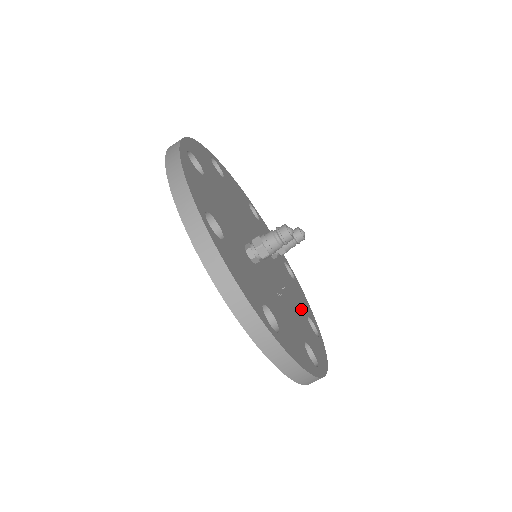
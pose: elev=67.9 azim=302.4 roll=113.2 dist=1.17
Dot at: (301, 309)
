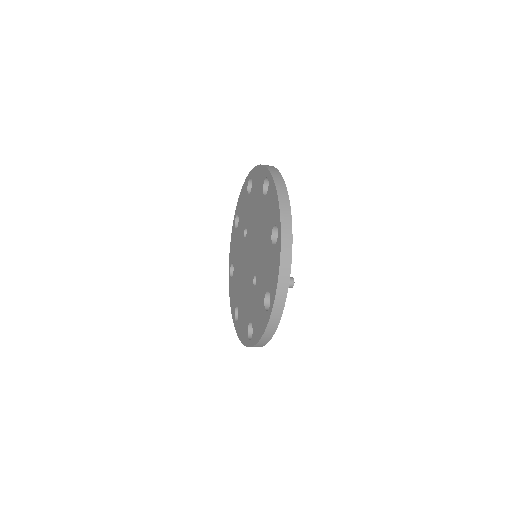
Dot at: occluded
